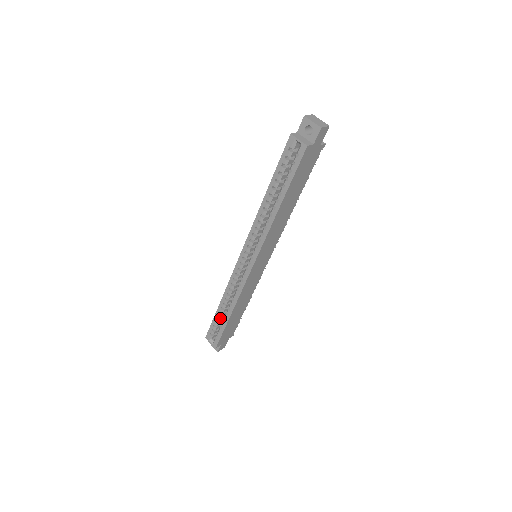
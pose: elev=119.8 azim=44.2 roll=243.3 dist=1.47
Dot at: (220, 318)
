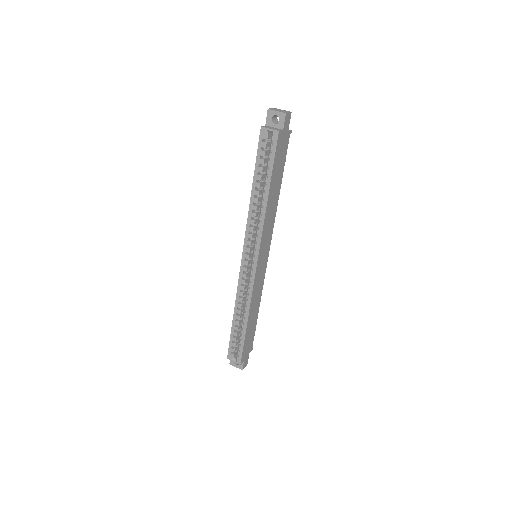
Dot at: (237, 332)
